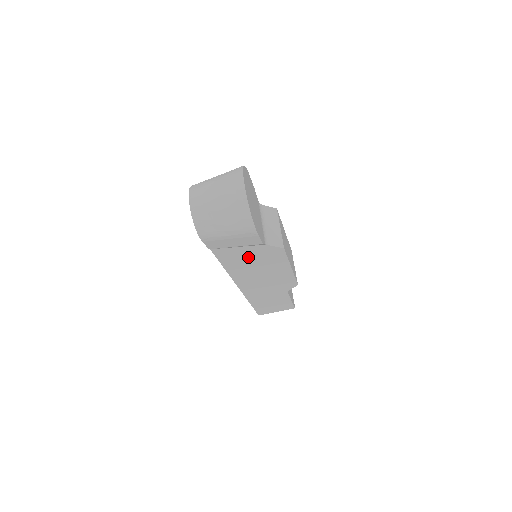
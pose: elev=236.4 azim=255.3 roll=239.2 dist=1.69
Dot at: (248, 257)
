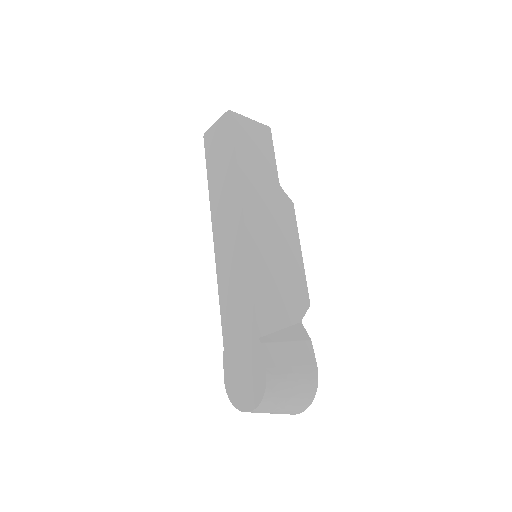
Dot at: occluded
